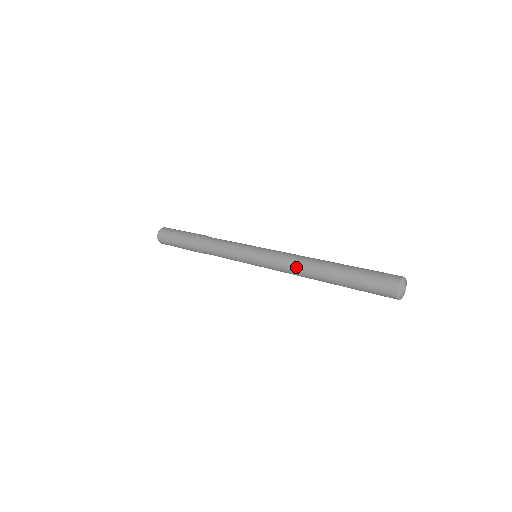
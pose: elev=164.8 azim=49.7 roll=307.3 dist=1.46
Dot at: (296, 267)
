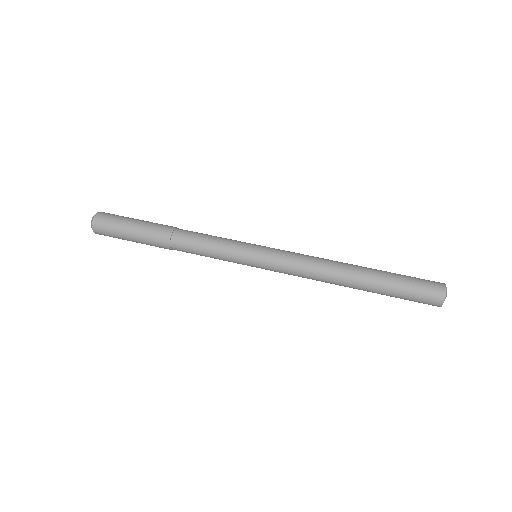
Dot at: (322, 269)
